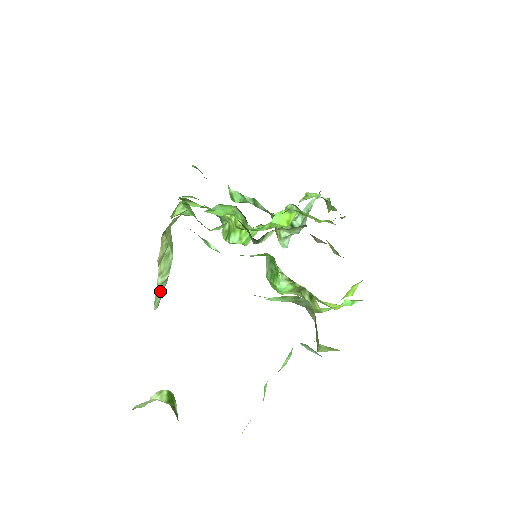
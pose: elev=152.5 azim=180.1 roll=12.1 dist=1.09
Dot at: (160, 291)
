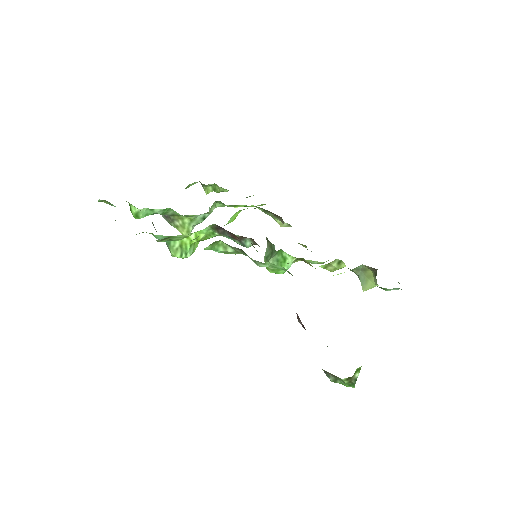
Dot at: occluded
